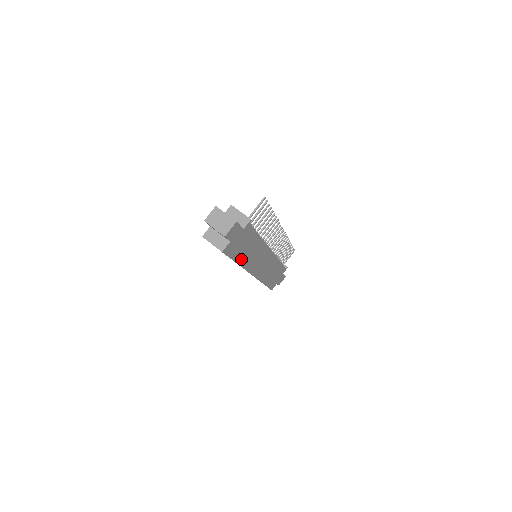
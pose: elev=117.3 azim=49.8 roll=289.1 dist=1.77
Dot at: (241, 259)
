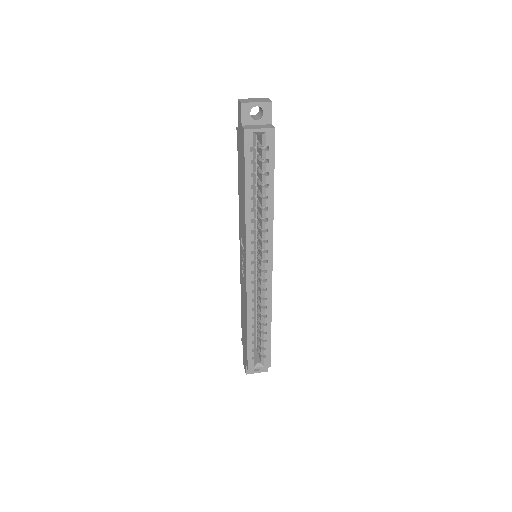
Dot at: occluded
